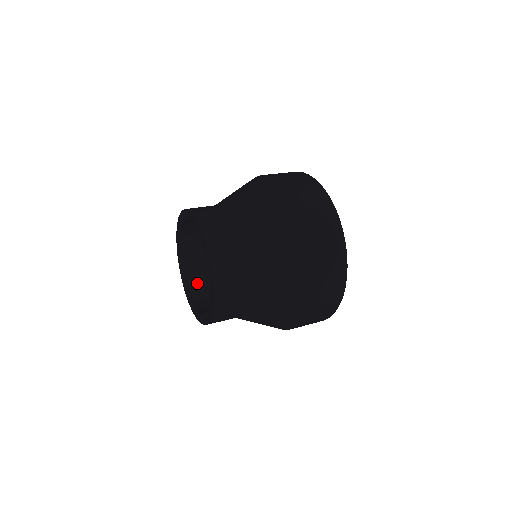
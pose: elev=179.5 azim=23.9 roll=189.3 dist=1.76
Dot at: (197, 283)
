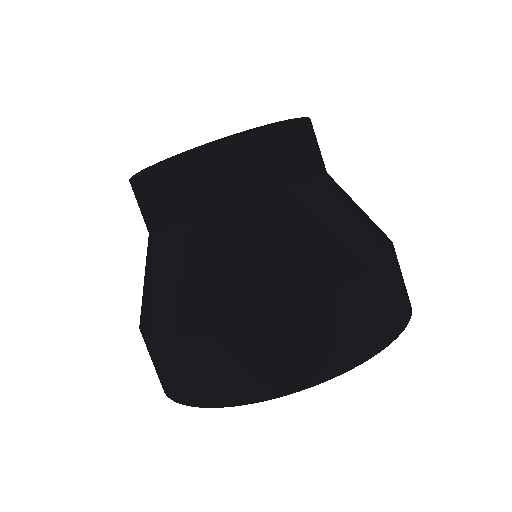
Dot at: occluded
